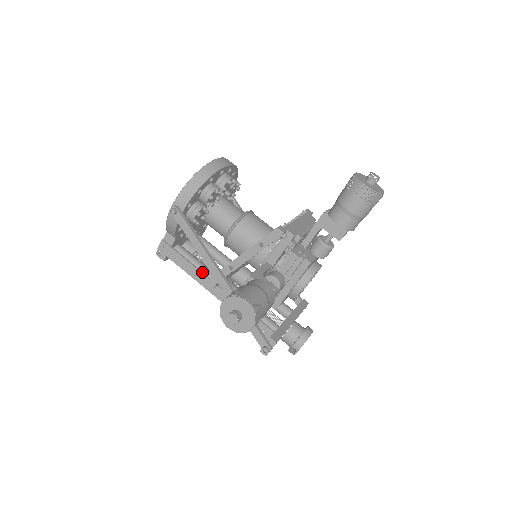
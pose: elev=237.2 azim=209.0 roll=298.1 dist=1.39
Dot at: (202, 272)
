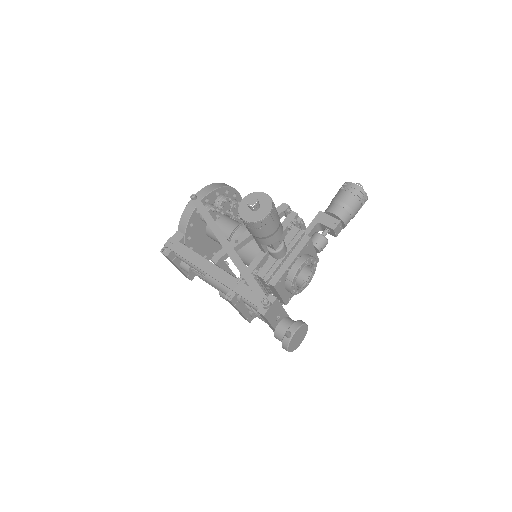
Dot at: occluded
